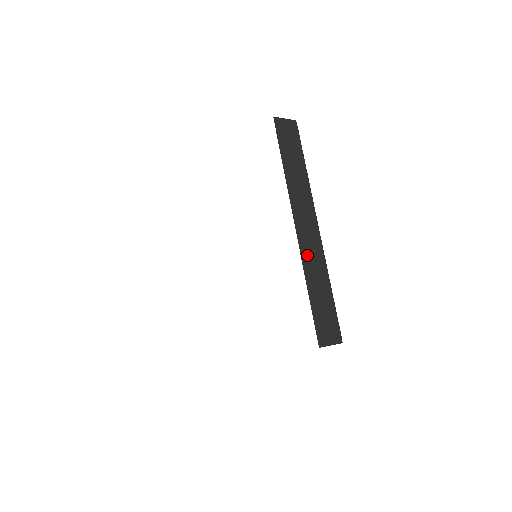
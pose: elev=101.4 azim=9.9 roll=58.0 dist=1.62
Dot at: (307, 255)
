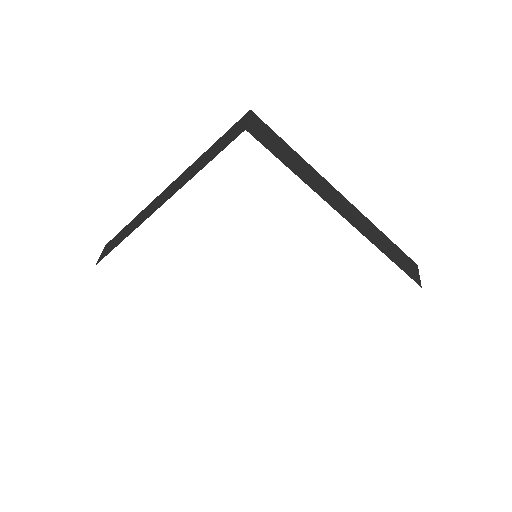
Dot at: (366, 232)
